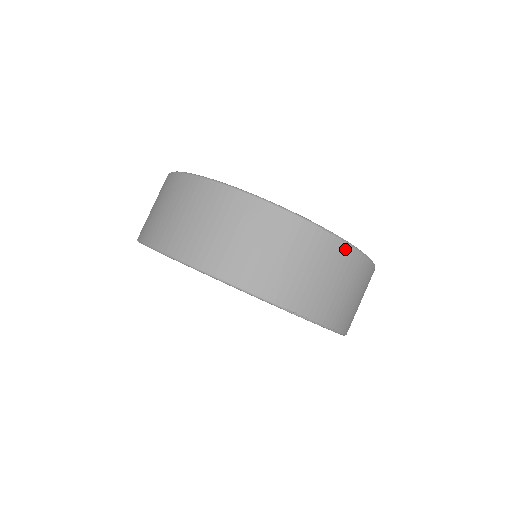
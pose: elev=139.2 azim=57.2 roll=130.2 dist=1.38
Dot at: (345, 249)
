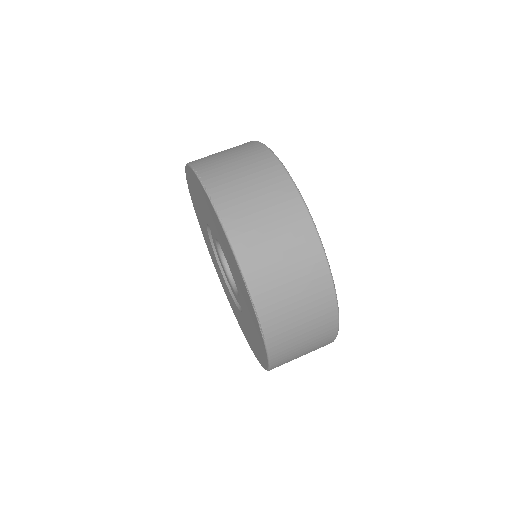
Dot at: (271, 159)
